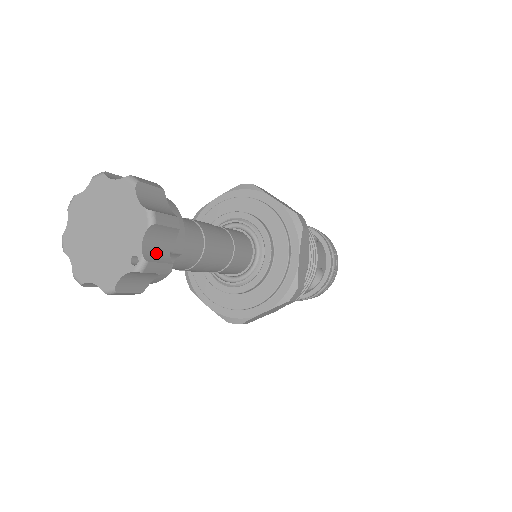
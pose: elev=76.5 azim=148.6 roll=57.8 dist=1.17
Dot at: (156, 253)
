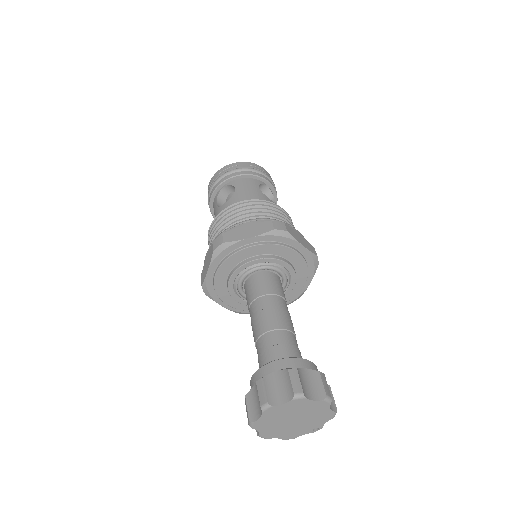
Dot at: occluded
